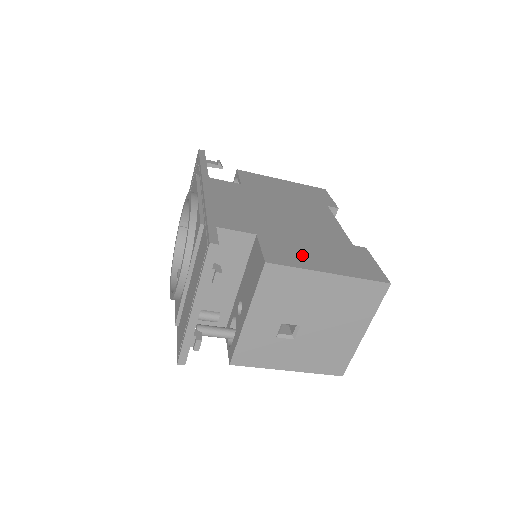
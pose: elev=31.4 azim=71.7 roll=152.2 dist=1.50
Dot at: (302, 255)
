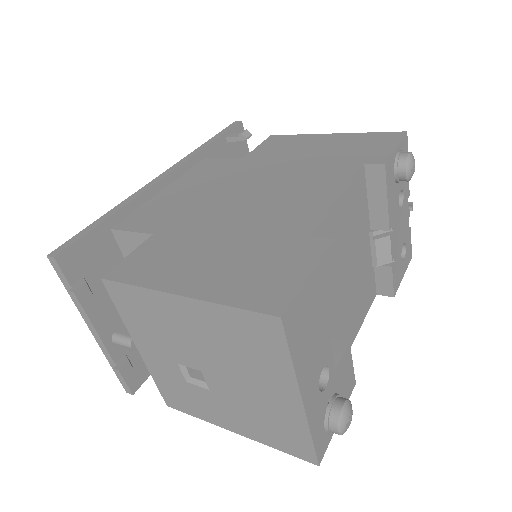
Dot at: (175, 263)
